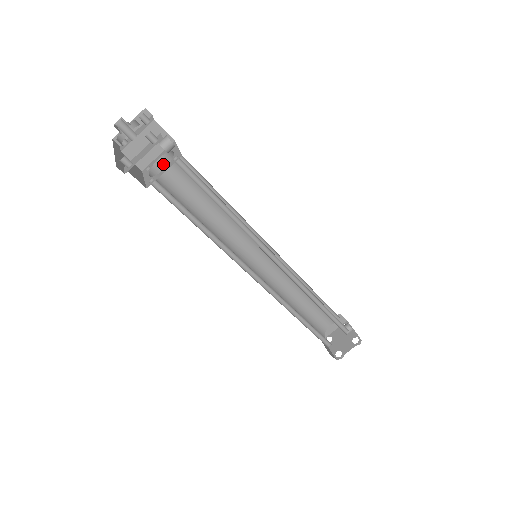
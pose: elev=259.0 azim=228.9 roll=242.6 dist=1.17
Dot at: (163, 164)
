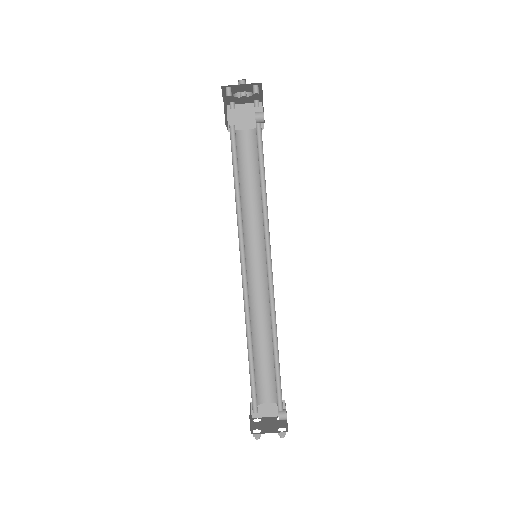
Dot at: (245, 136)
